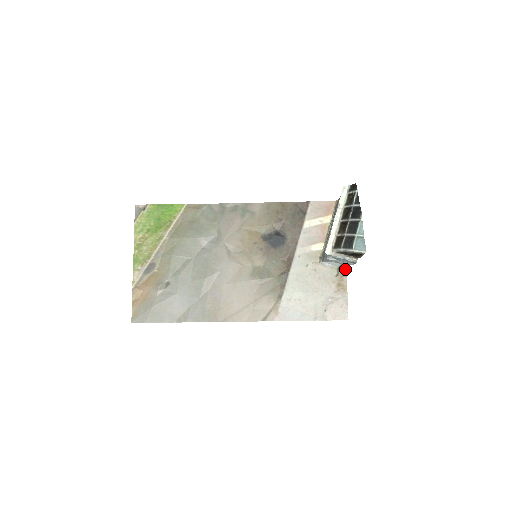
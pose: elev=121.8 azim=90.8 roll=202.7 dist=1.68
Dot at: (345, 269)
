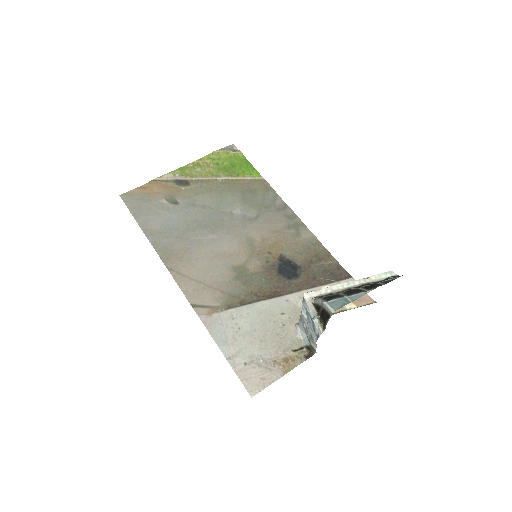
Dot at: (308, 356)
